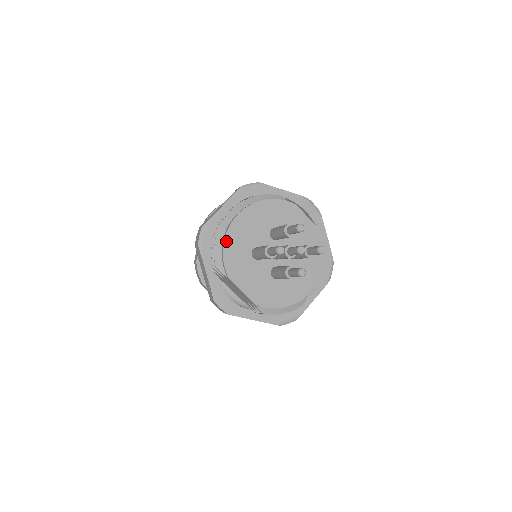
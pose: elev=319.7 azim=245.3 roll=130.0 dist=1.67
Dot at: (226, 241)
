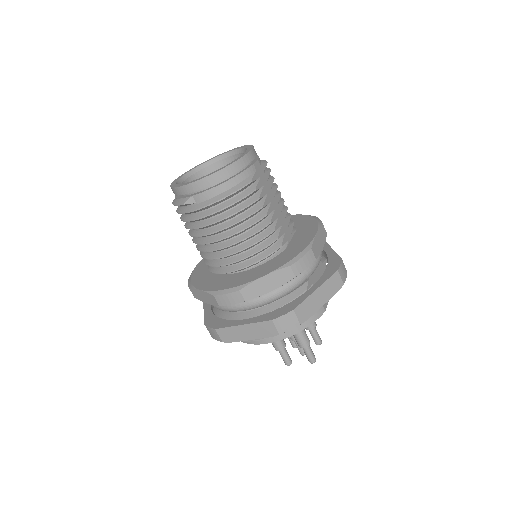
Dot at: occluded
